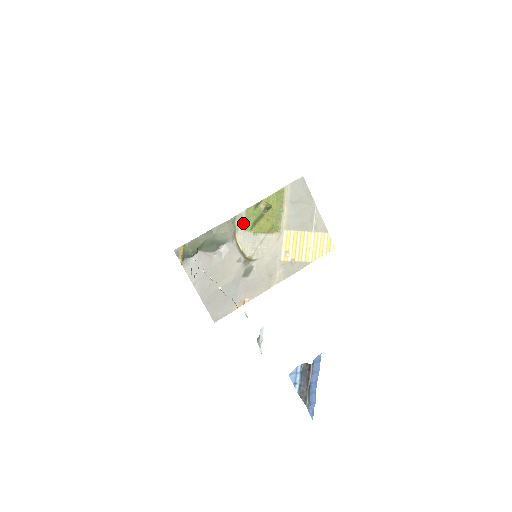
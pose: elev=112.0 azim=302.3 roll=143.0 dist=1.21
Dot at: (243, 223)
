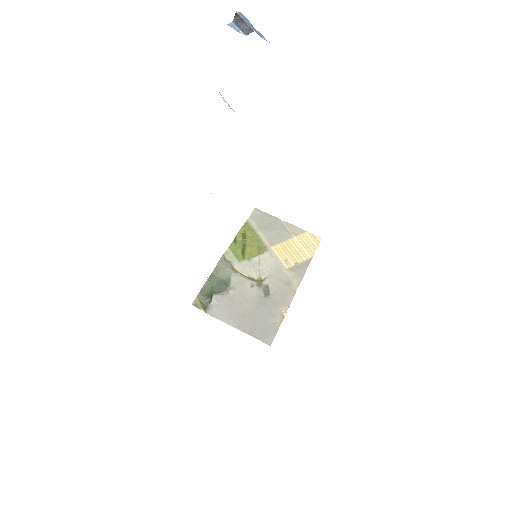
Dot at: (234, 257)
